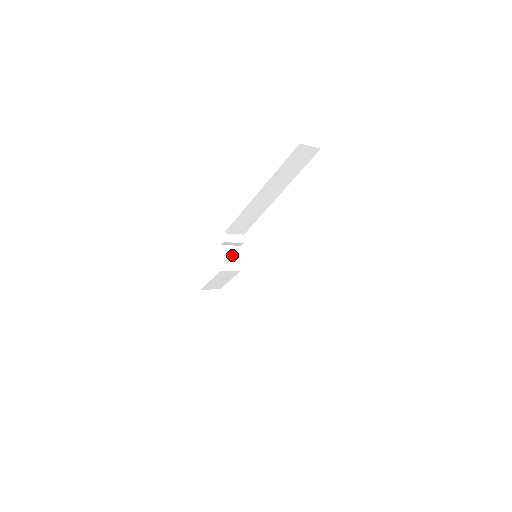
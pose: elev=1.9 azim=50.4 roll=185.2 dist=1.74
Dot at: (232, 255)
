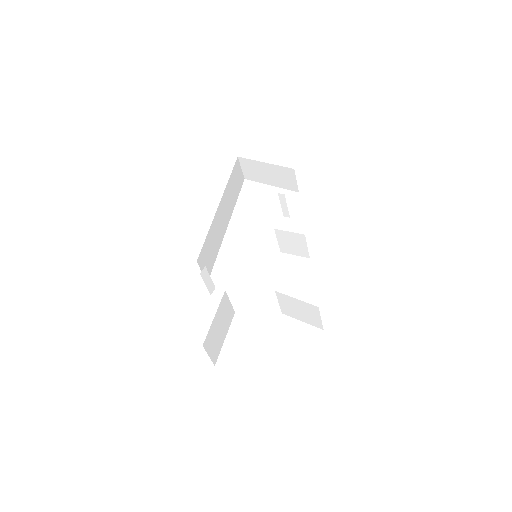
Dot at: occluded
